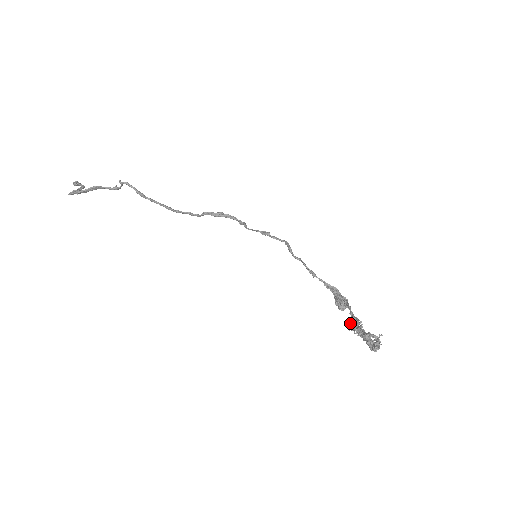
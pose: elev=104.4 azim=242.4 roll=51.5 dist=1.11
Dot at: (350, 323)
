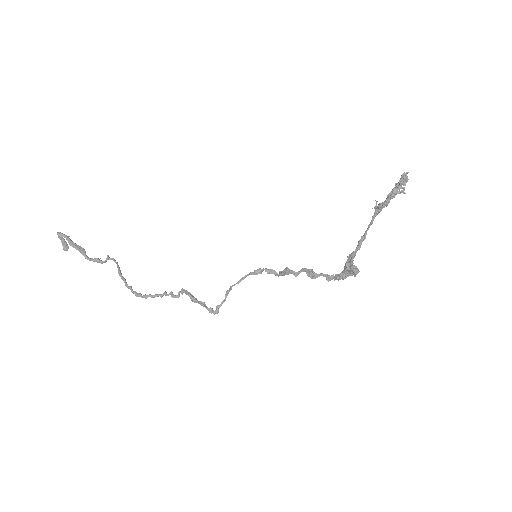
Dot at: occluded
